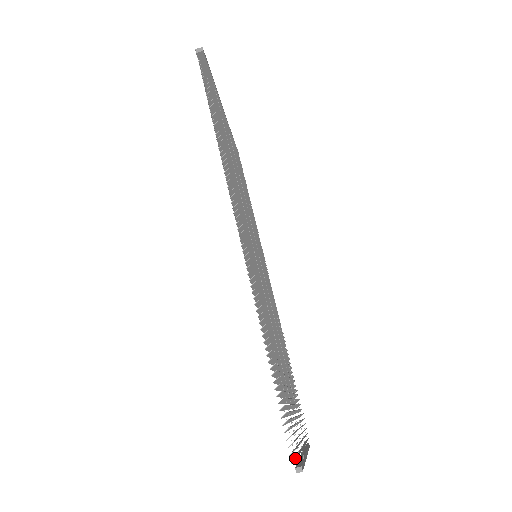
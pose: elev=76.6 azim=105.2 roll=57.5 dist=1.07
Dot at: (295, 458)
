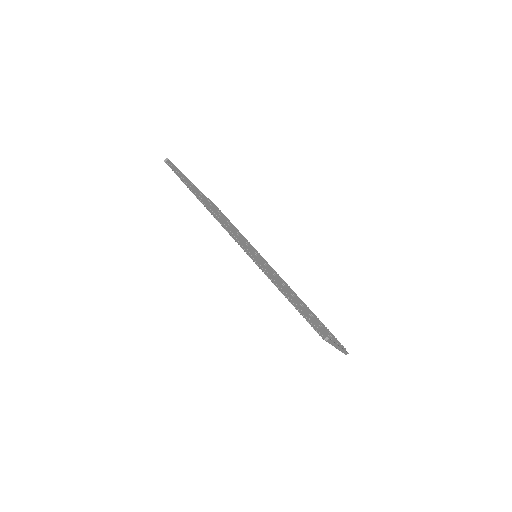
Dot at: (323, 336)
